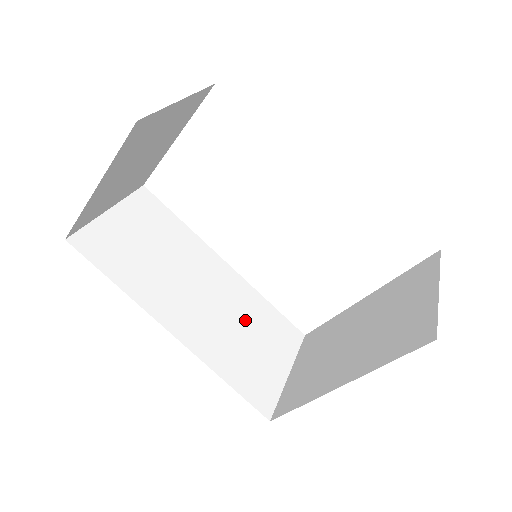
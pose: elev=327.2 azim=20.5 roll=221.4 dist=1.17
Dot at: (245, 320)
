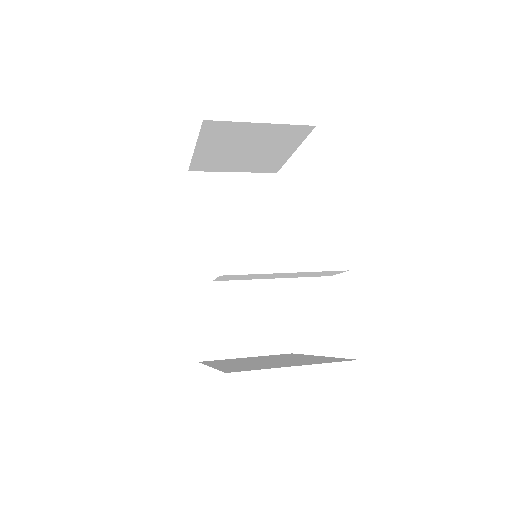
Dot at: (253, 301)
